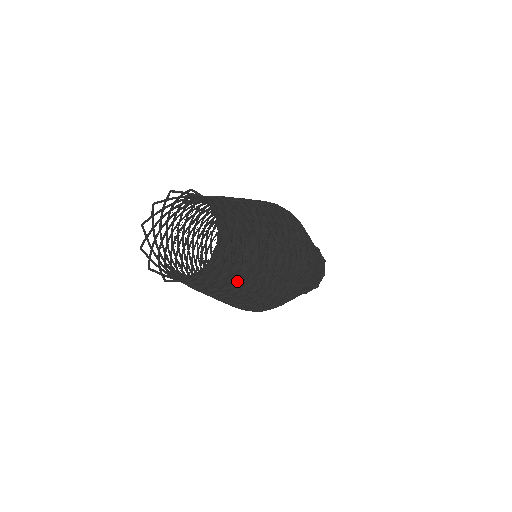
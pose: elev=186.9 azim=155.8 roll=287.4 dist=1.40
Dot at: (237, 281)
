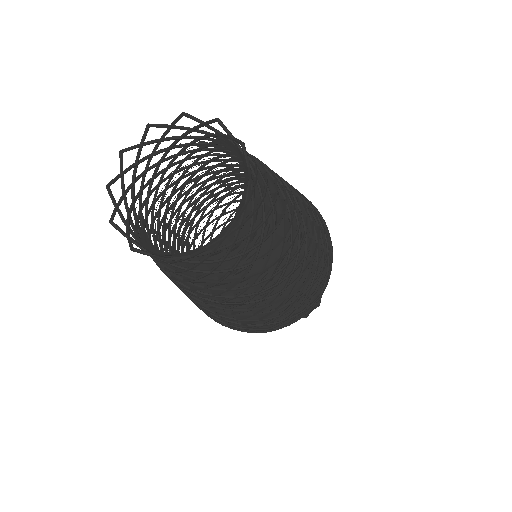
Dot at: (237, 283)
